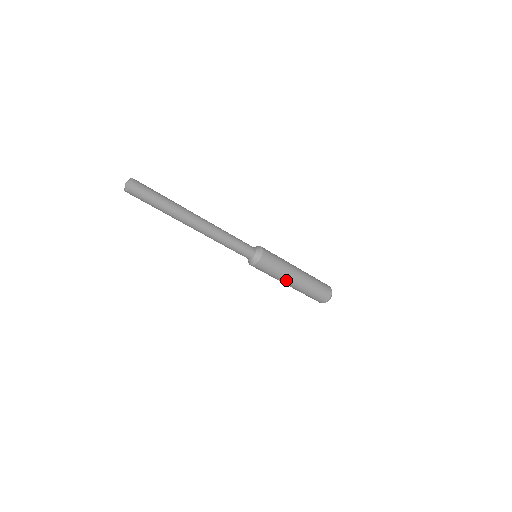
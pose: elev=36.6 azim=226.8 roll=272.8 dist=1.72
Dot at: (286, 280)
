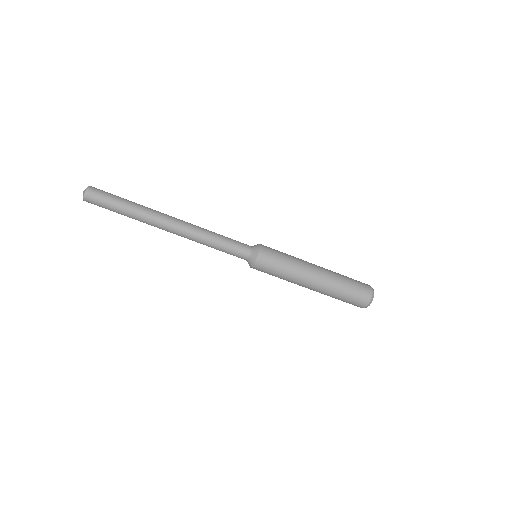
Dot at: (305, 270)
